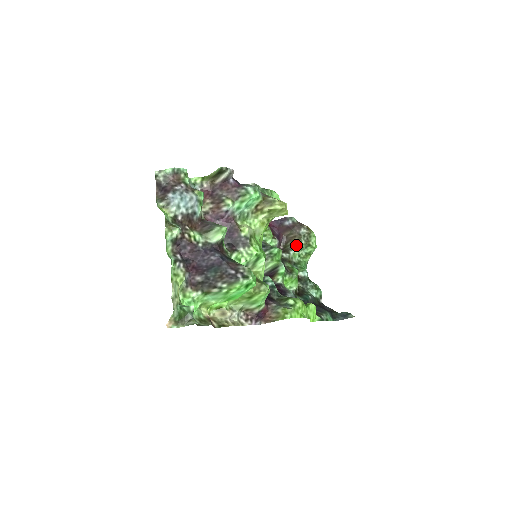
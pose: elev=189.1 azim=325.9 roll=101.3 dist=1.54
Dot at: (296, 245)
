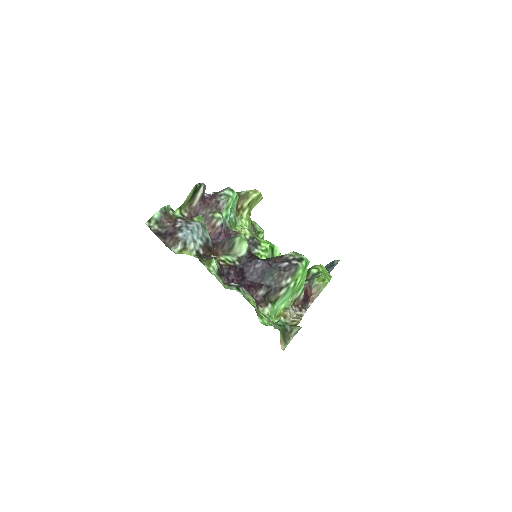
Dot at: occluded
